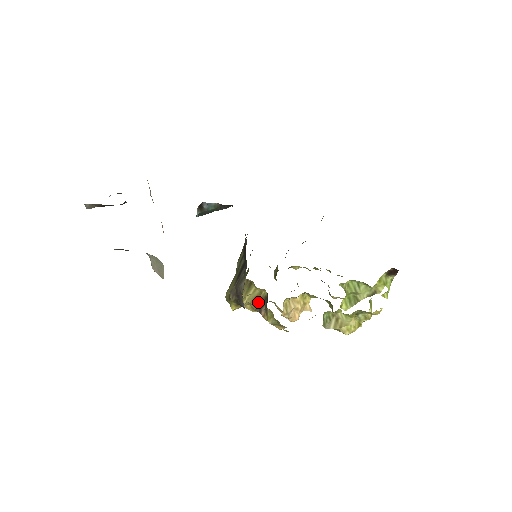
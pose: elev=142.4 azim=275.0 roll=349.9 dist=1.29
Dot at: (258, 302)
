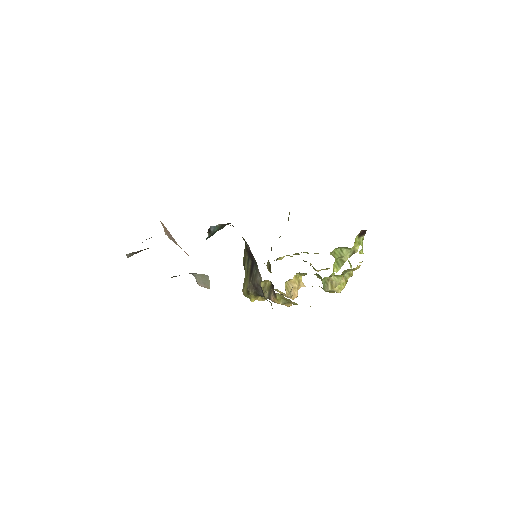
Dot at: occluded
